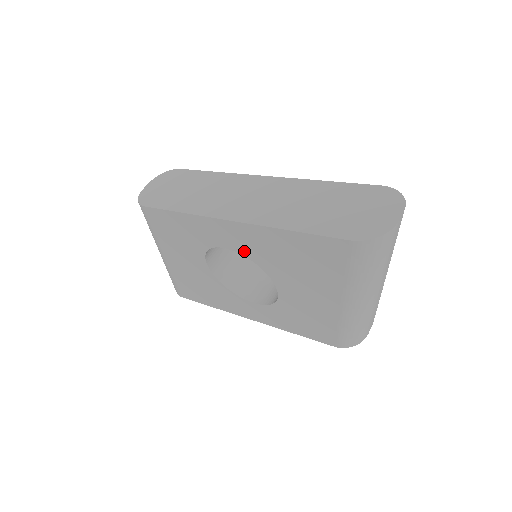
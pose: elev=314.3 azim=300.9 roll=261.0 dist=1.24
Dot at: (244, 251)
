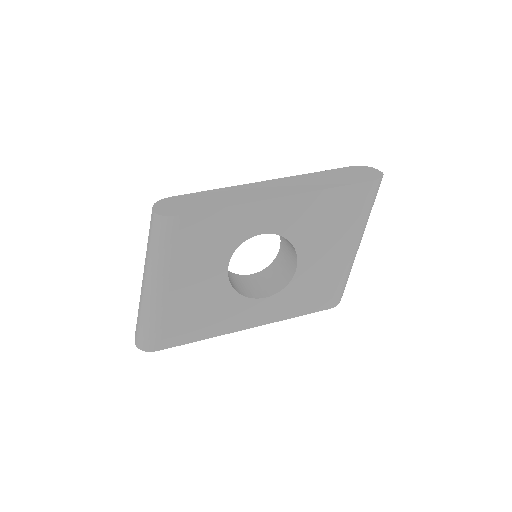
Dot at: (281, 229)
